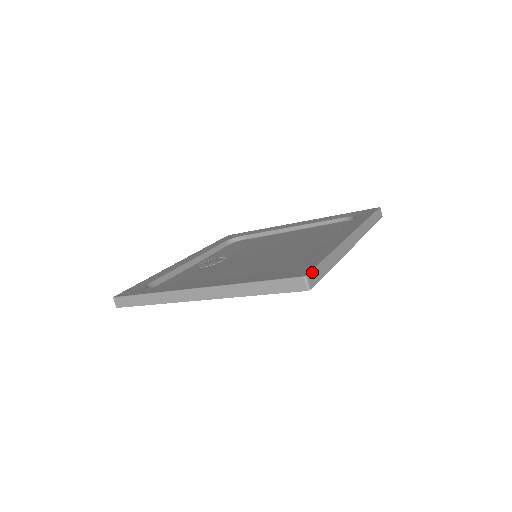
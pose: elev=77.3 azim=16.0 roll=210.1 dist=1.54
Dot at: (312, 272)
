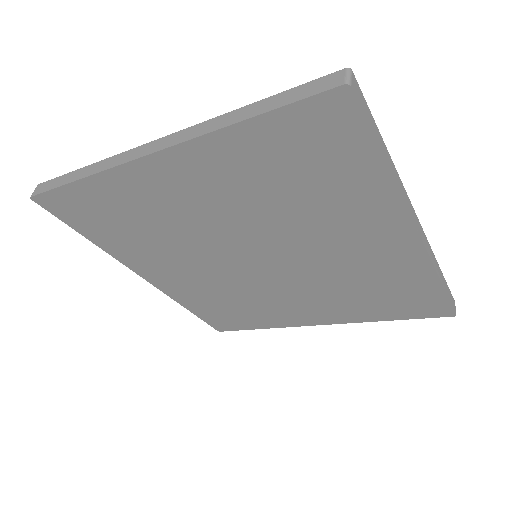
Dot at: (360, 90)
